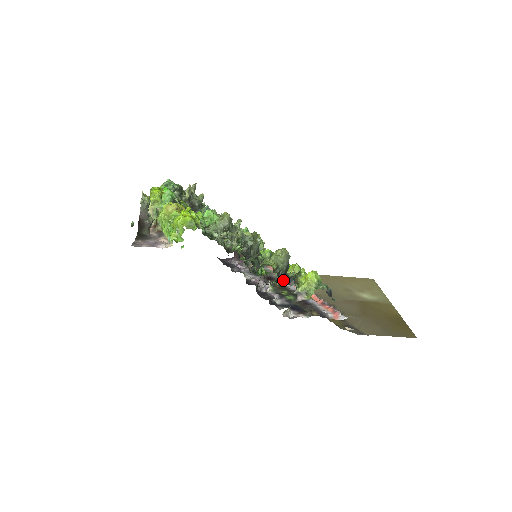
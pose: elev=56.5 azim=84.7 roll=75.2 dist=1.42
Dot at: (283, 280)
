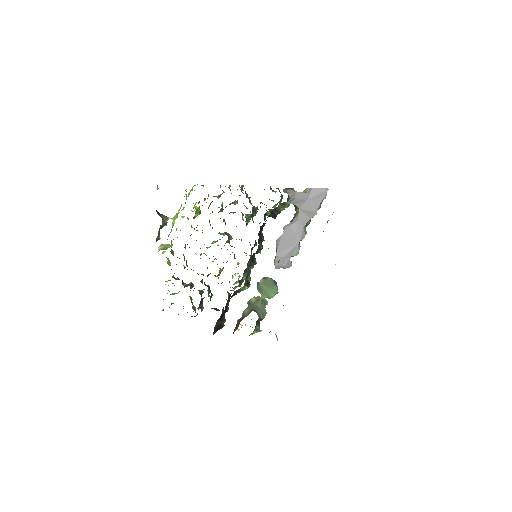
Dot at: (278, 189)
